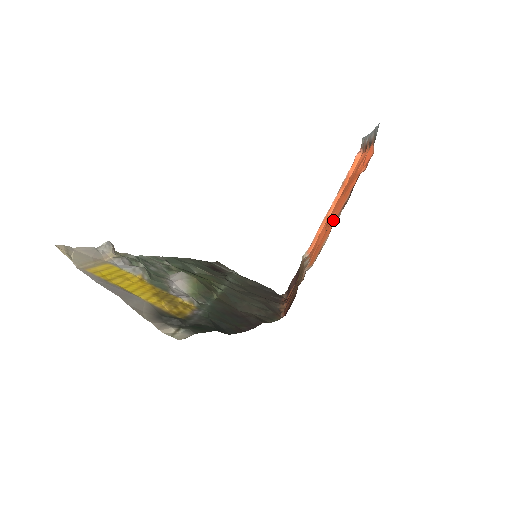
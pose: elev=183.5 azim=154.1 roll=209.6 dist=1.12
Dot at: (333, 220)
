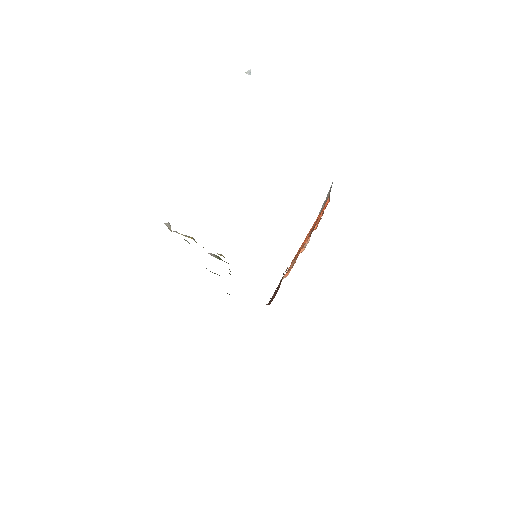
Dot at: (305, 238)
